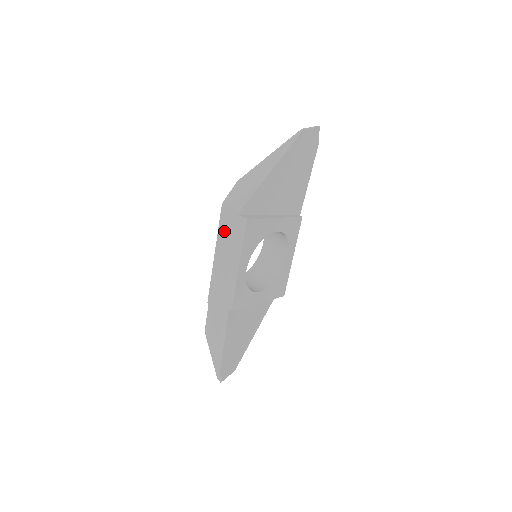
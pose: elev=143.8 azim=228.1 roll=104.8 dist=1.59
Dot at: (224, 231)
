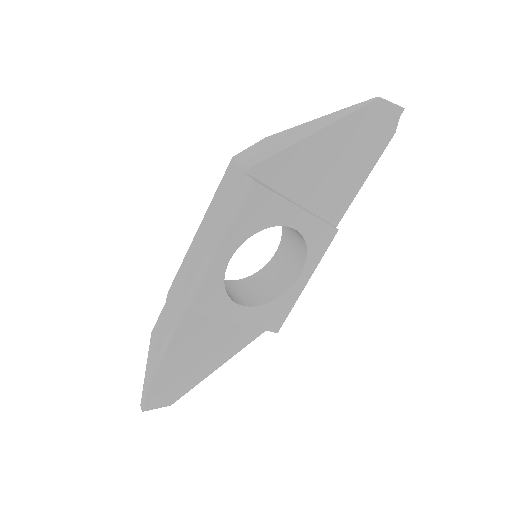
Dot at: (221, 195)
